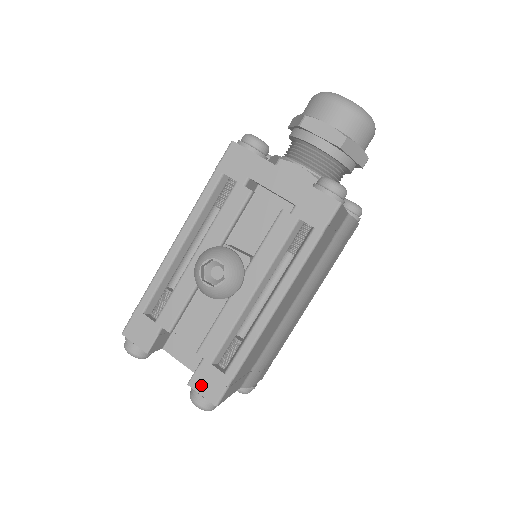
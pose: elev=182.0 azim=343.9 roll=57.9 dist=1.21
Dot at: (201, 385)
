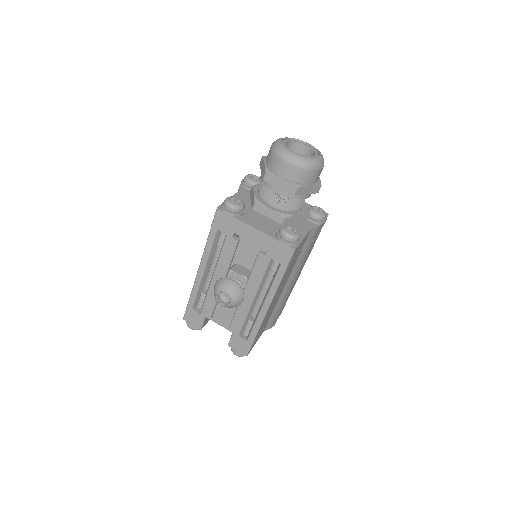
Dot at: (235, 346)
